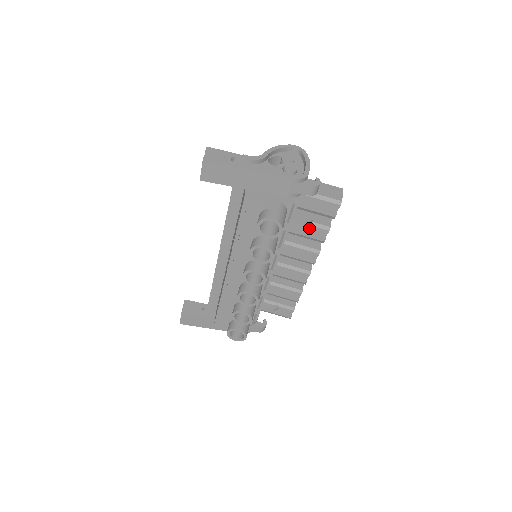
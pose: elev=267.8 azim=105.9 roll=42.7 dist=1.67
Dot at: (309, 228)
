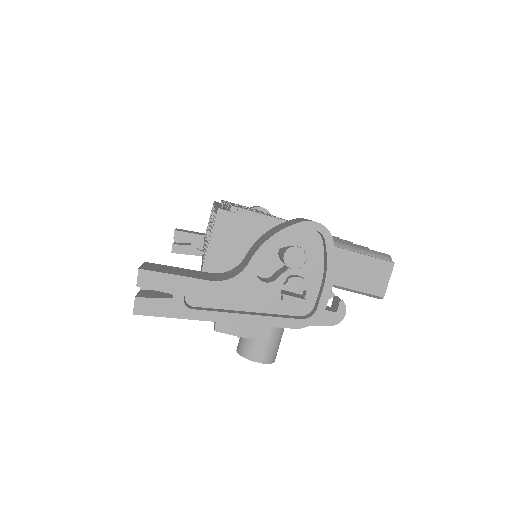
Dot at: occluded
